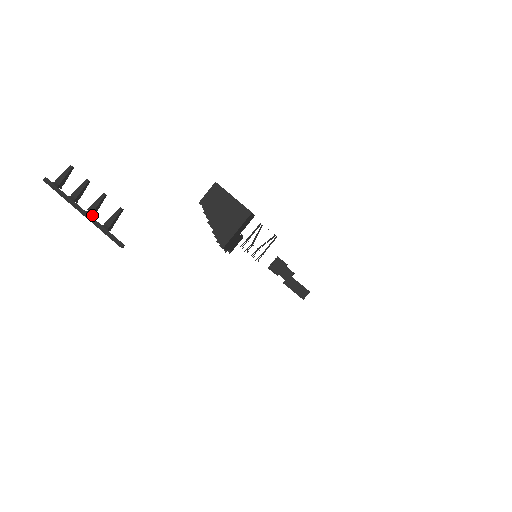
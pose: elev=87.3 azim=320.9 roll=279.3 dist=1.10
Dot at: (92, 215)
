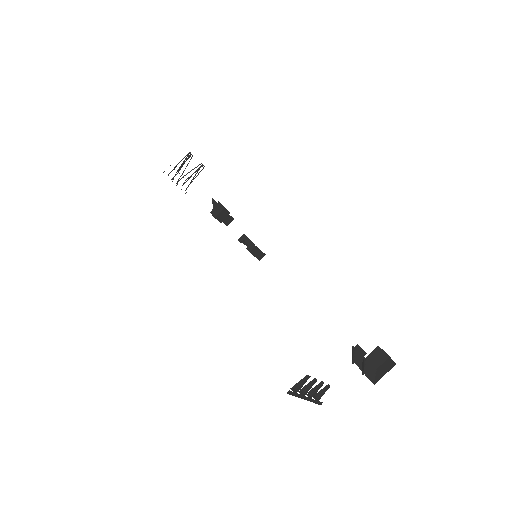
Dot at: (310, 397)
